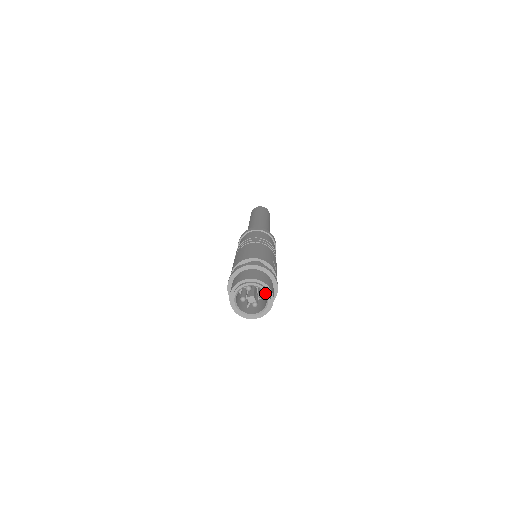
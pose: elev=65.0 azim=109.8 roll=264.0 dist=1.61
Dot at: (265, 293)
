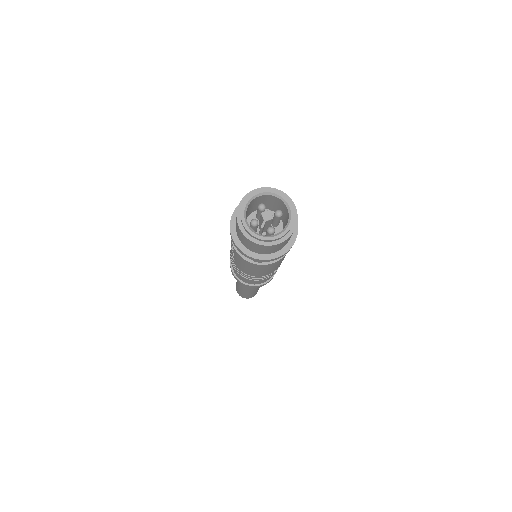
Dot at: (286, 204)
